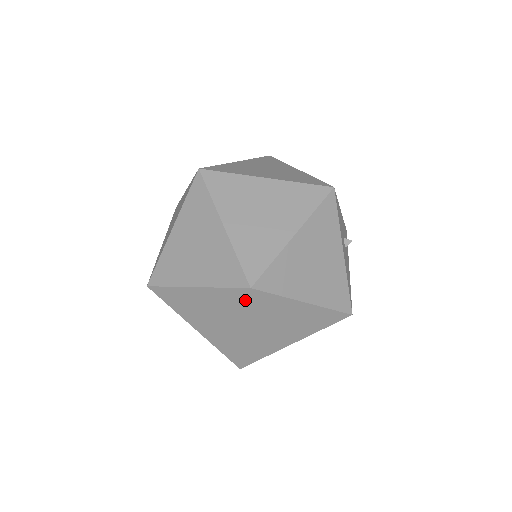
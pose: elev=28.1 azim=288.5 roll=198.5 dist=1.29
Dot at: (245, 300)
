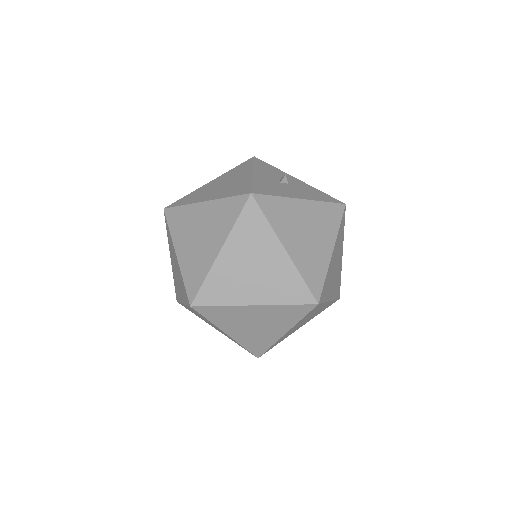
Dot at: (167, 223)
